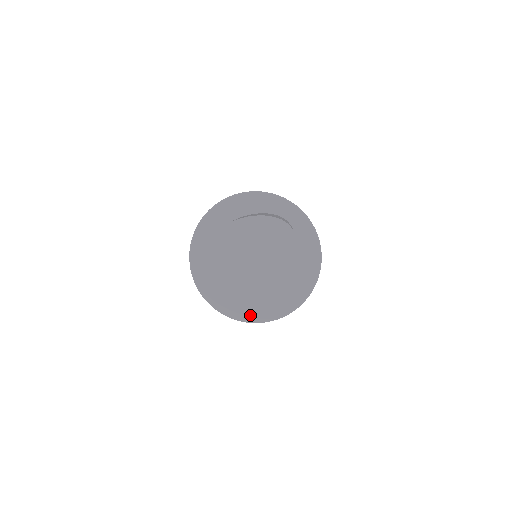
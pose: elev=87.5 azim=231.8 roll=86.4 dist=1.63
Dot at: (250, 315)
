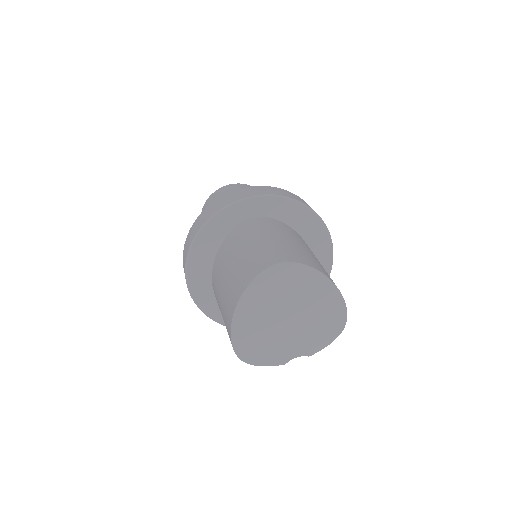
Dot at: (325, 342)
